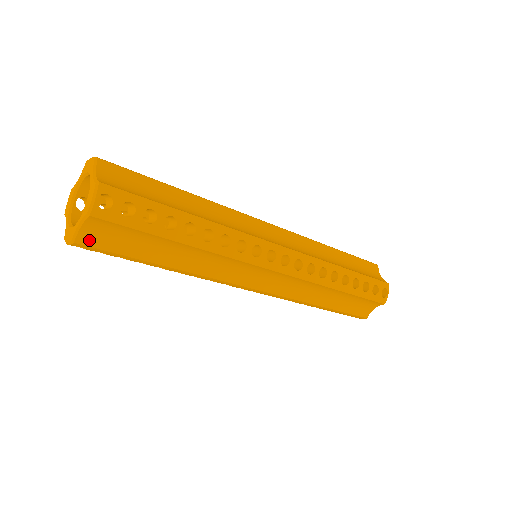
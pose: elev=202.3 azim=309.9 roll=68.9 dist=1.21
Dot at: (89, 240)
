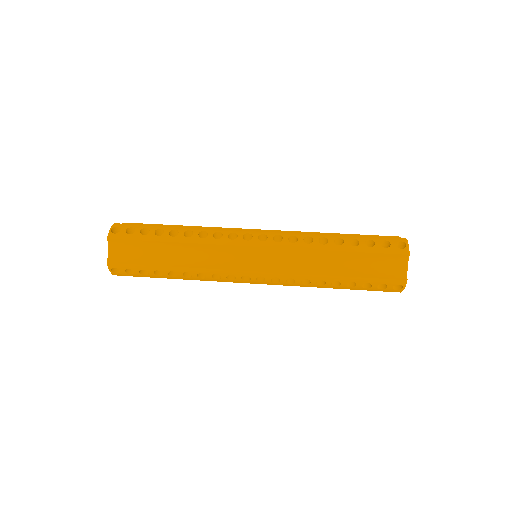
Dot at: occluded
